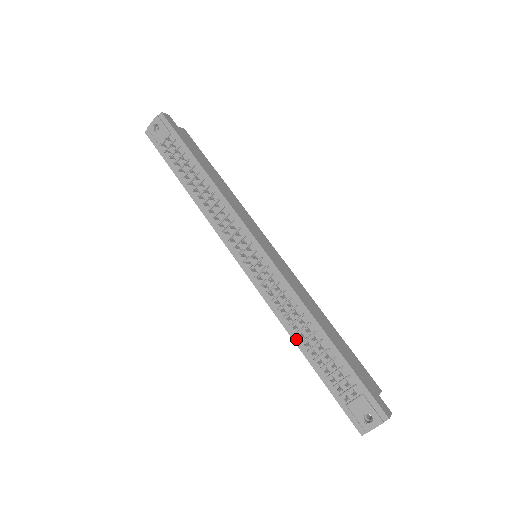
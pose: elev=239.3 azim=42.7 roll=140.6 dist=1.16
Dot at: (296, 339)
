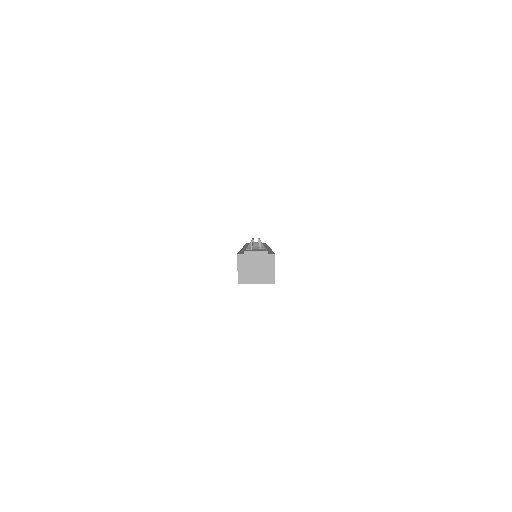
Dot at: occluded
